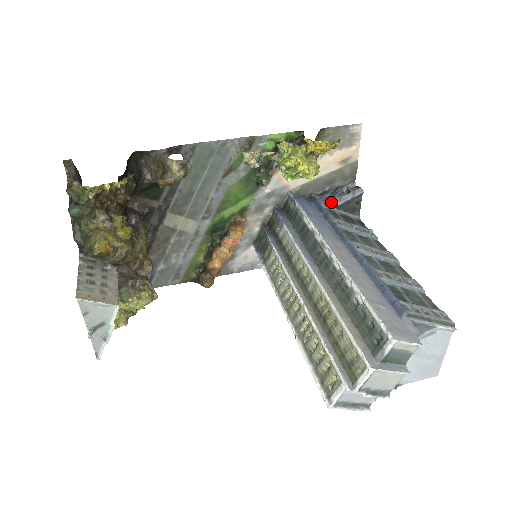
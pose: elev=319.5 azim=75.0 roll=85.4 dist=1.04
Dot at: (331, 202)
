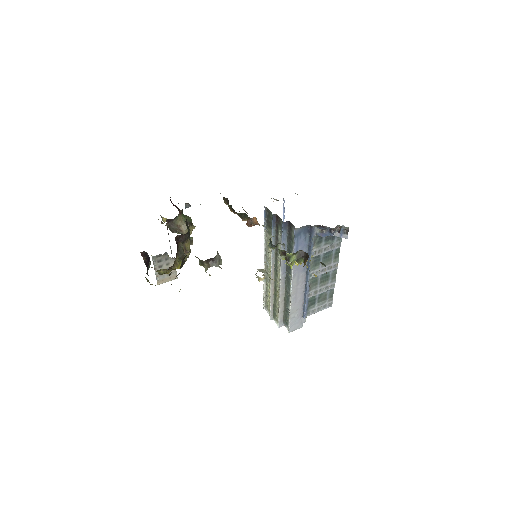
Dot at: (322, 235)
